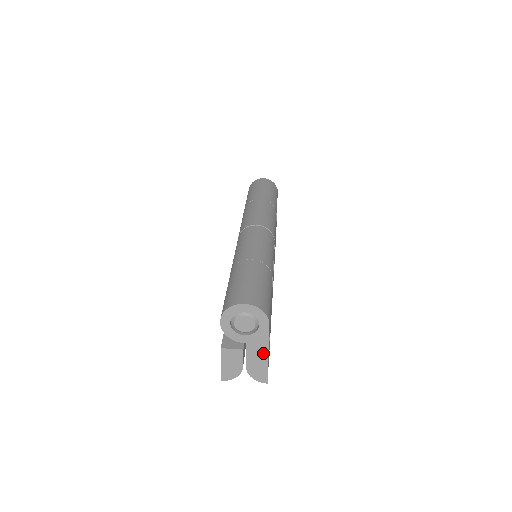
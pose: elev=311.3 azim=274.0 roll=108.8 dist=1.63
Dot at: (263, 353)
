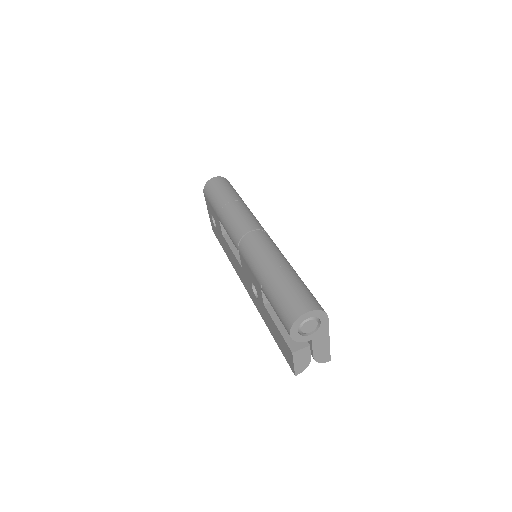
Dot at: (325, 341)
